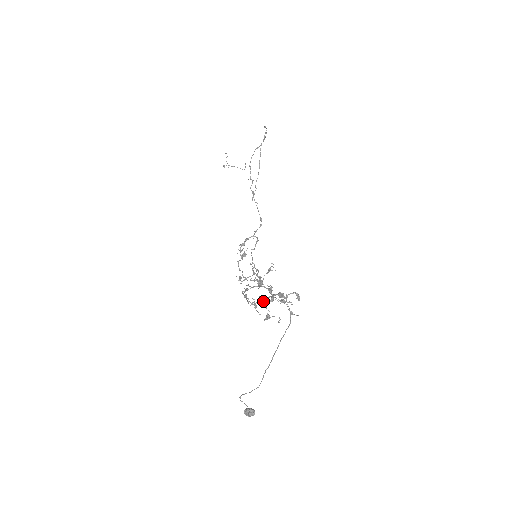
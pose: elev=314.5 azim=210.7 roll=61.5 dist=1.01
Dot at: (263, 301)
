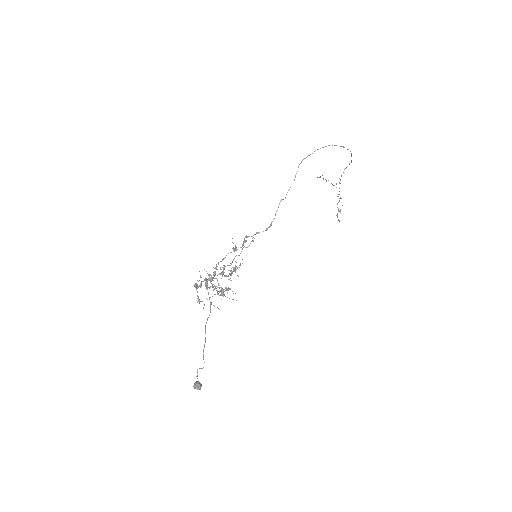
Dot at: (194, 284)
